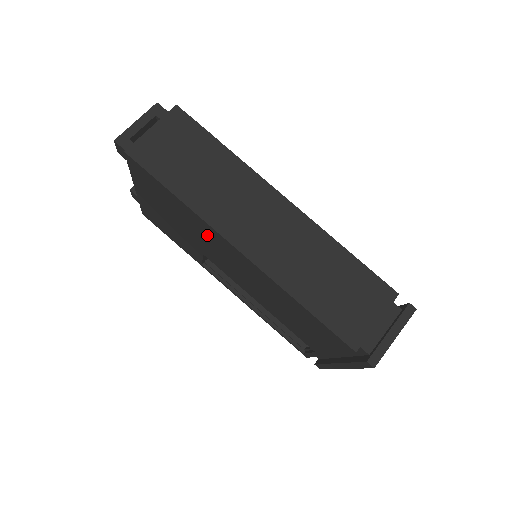
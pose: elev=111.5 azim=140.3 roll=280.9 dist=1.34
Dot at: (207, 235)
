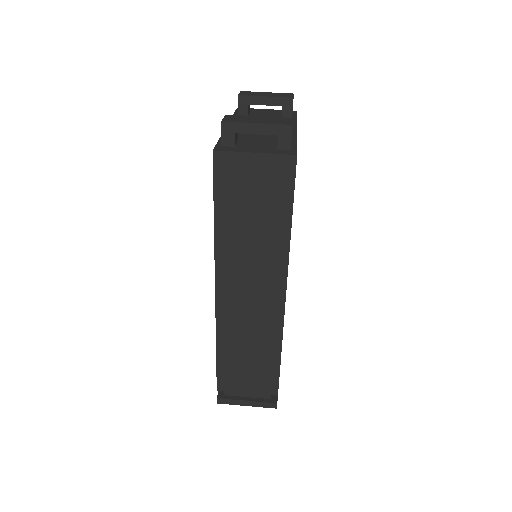
Dot at: occluded
